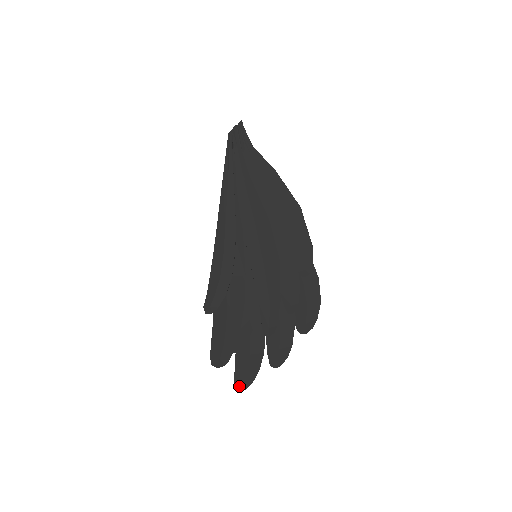
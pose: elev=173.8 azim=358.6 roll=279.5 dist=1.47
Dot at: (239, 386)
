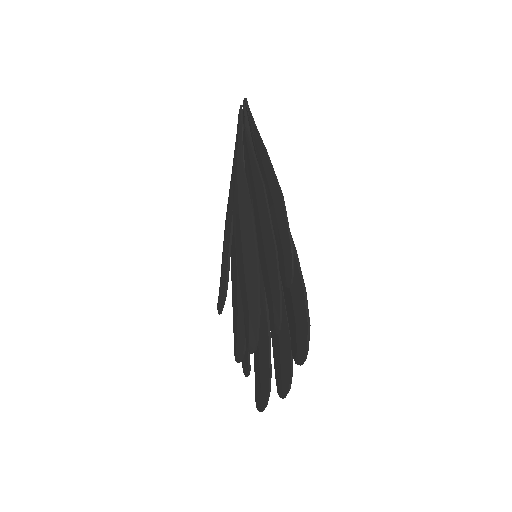
Dot at: (258, 405)
